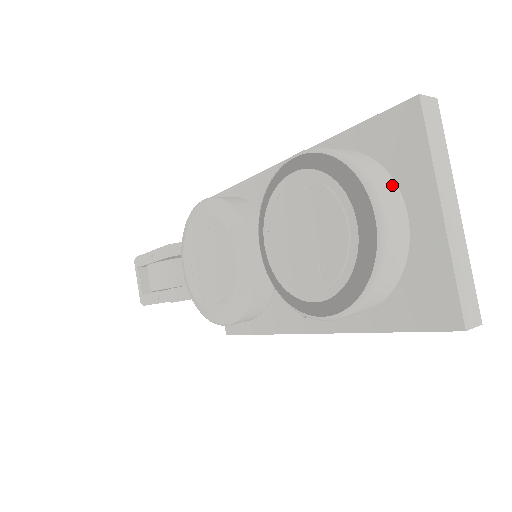
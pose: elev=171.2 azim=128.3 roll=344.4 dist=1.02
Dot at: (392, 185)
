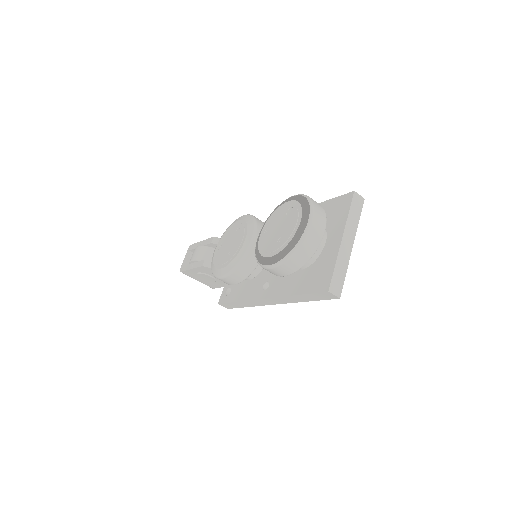
Dot at: (324, 217)
